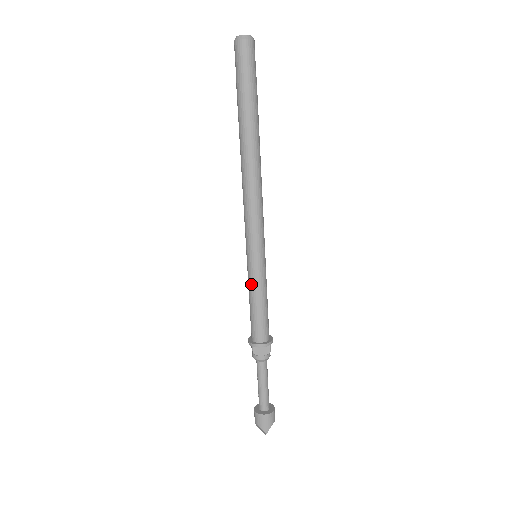
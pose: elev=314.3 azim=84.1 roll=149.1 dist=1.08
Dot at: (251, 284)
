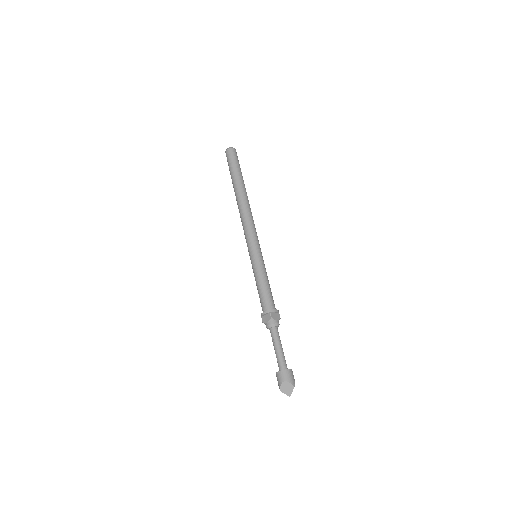
Dot at: (259, 270)
